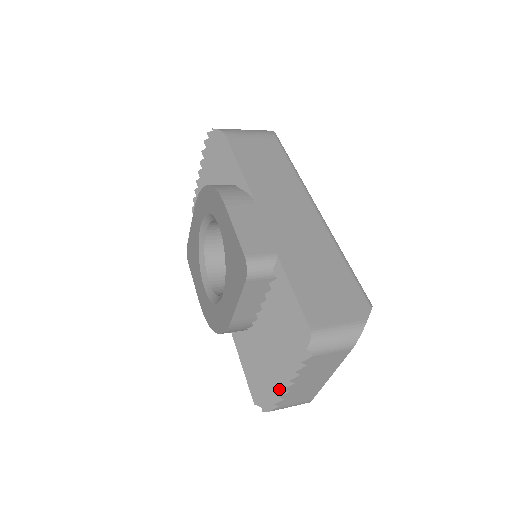
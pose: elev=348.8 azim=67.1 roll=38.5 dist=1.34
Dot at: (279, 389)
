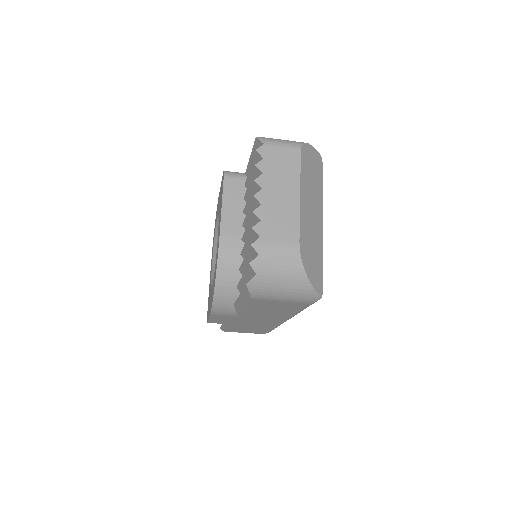
Dot at: (254, 212)
